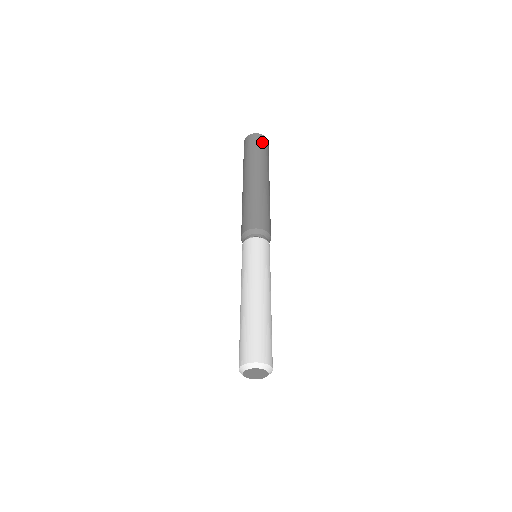
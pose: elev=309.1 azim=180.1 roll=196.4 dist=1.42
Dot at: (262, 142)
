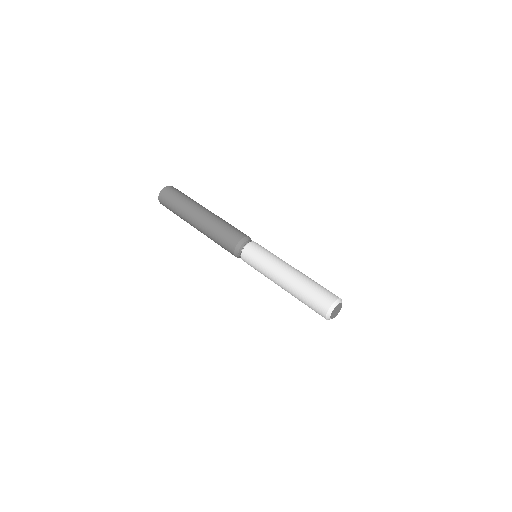
Dot at: (170, 192)
